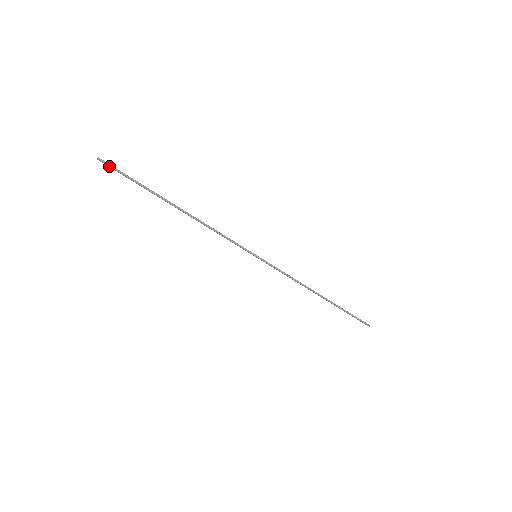
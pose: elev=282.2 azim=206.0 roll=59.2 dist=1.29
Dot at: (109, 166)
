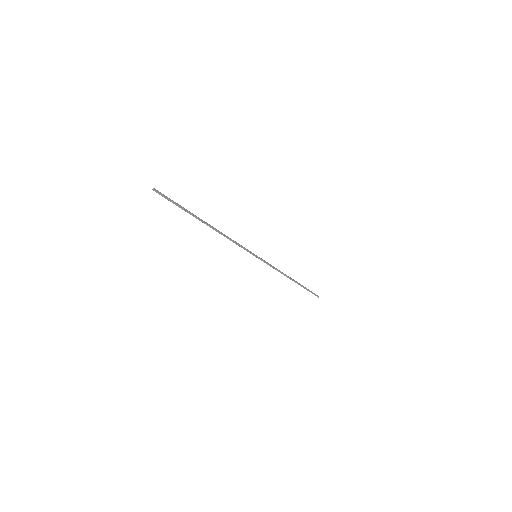
Dot at: (161, 195)
